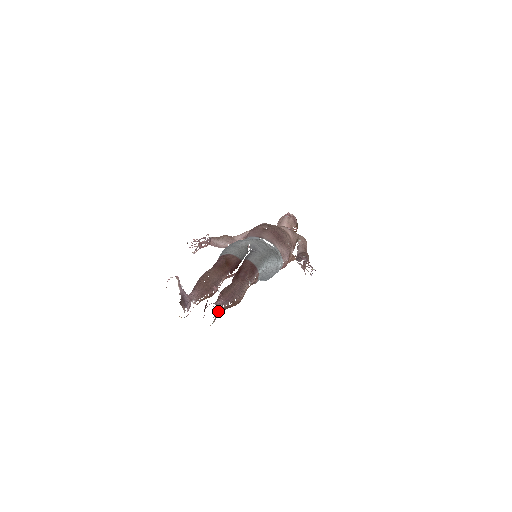
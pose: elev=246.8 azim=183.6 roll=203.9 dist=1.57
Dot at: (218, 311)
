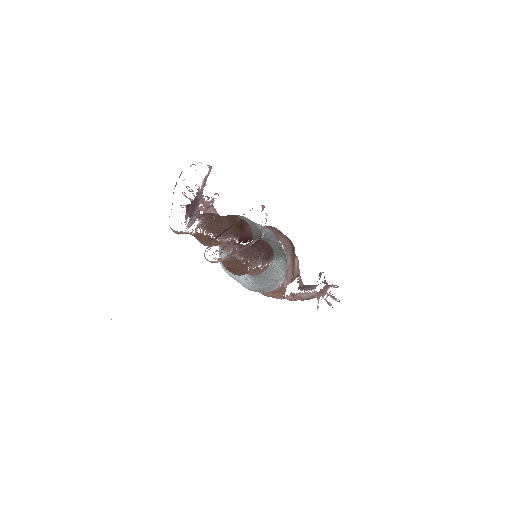
Dot at: occluded
